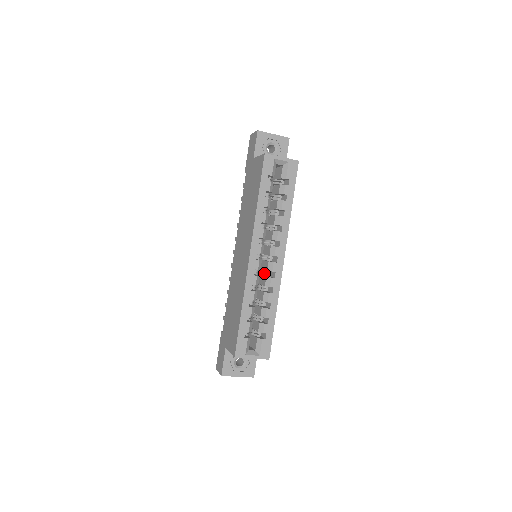
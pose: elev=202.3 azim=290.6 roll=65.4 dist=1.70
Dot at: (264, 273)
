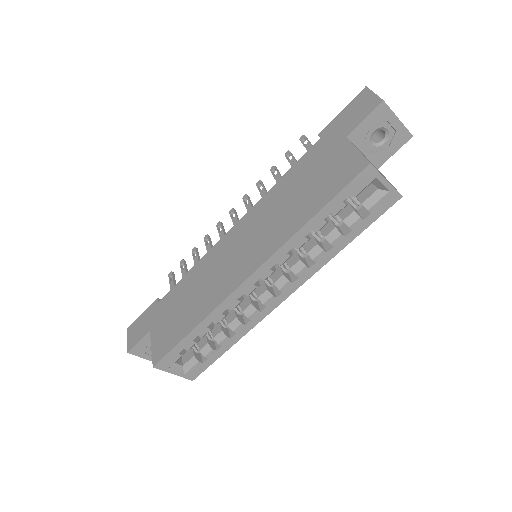
Dot at: occluded
